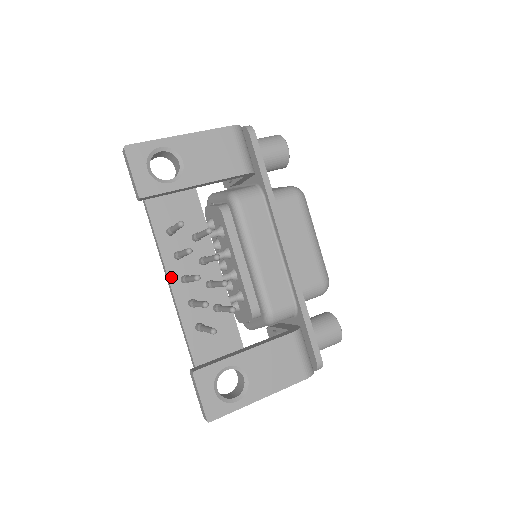
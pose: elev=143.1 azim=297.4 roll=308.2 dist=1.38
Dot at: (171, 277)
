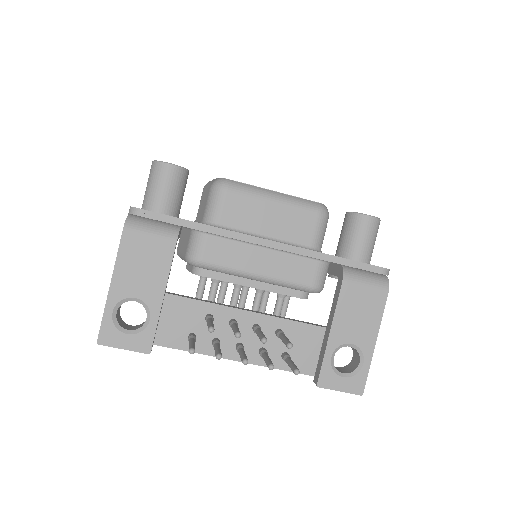
Dot at: (231, 357)
